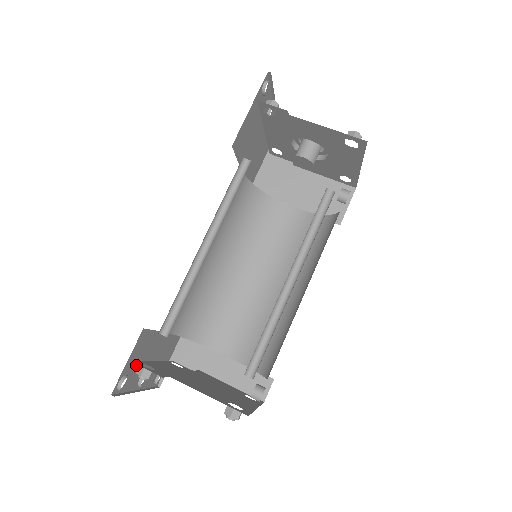
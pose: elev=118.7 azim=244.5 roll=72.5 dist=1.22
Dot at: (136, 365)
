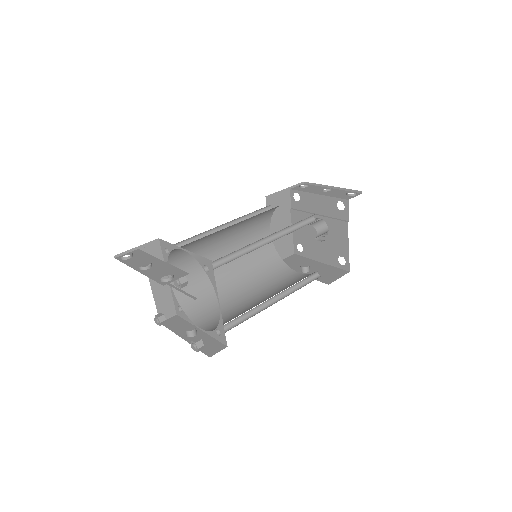
Dot at: occluded
